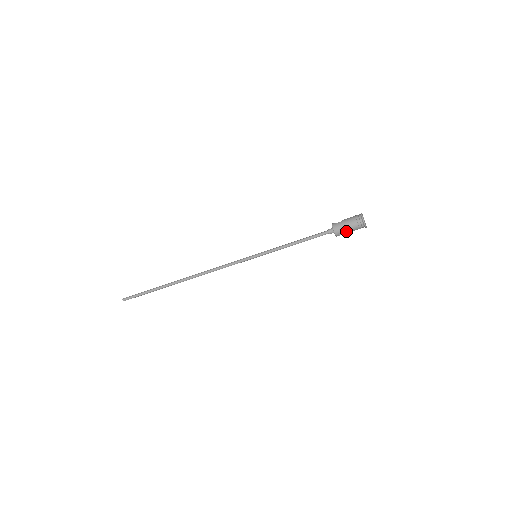
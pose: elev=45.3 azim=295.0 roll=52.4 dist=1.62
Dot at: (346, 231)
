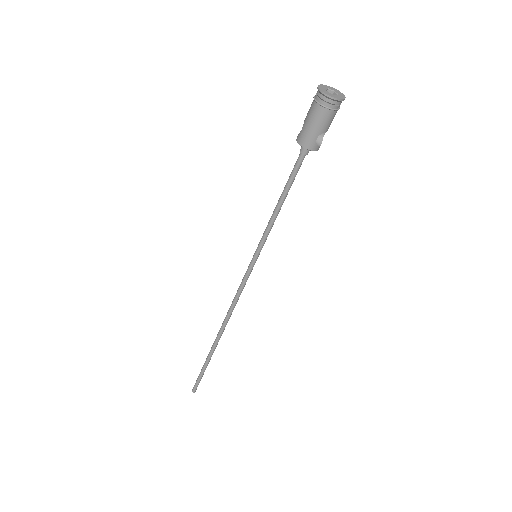
Dot at: (321, 132)
